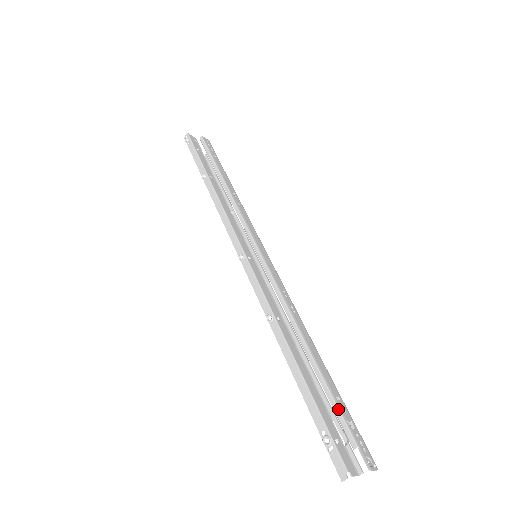
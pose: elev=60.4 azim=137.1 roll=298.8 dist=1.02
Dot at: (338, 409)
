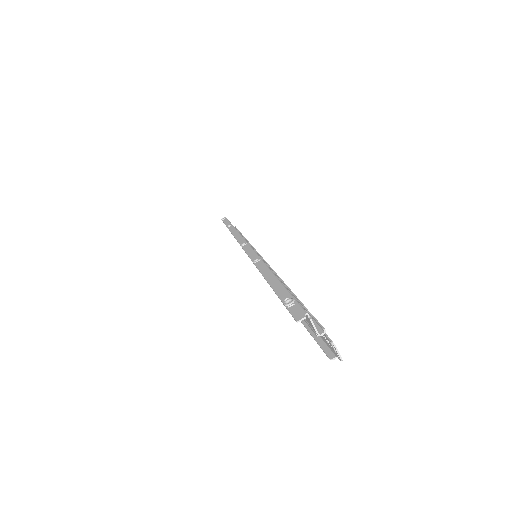
Dot at: occluded
